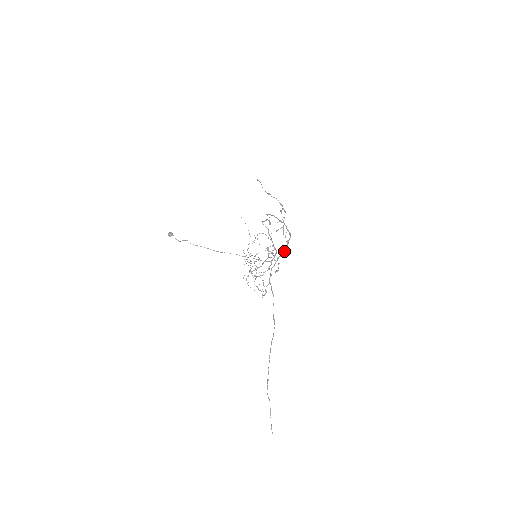
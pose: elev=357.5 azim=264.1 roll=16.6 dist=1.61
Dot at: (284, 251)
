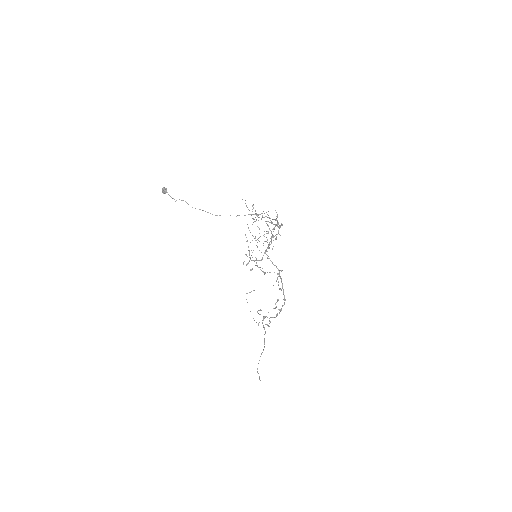
Dot at: occluded
